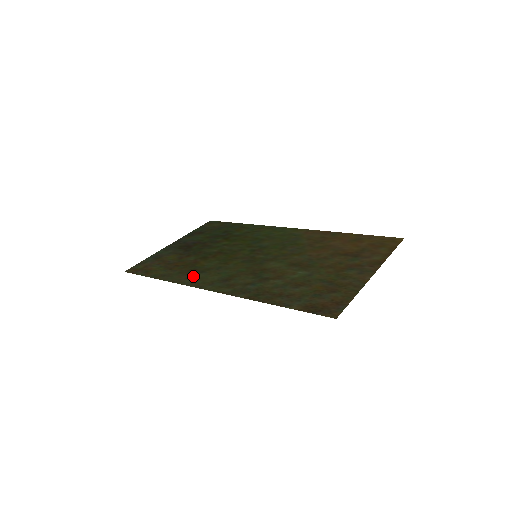
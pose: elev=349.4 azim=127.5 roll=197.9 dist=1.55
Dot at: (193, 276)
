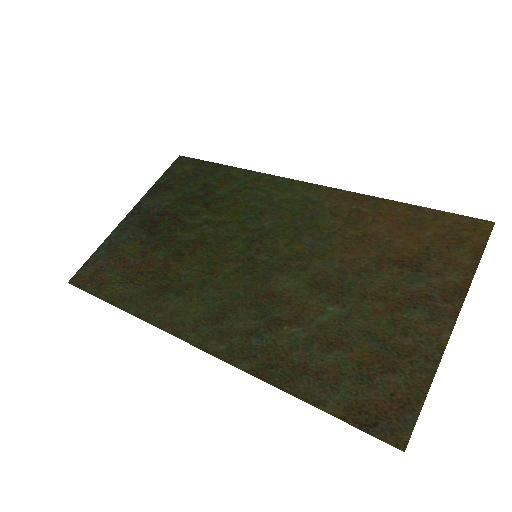
Dot at: (166, 304)
